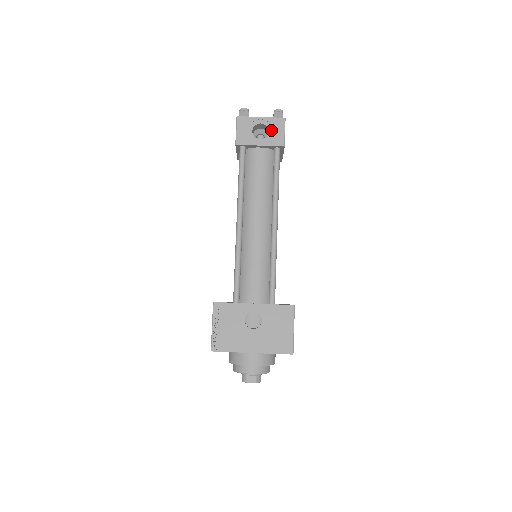
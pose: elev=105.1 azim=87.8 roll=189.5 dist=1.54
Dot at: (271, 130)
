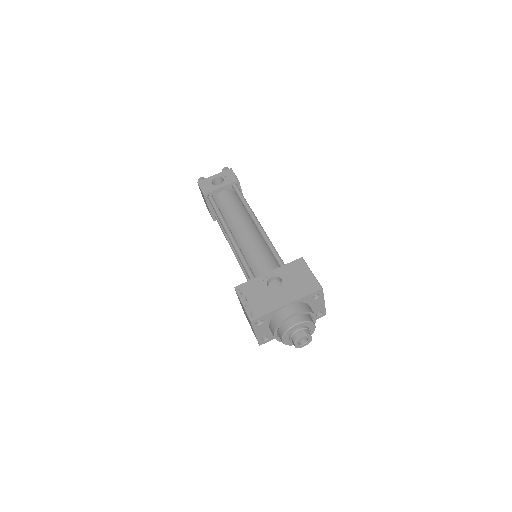
Dot at: (225, 177)
